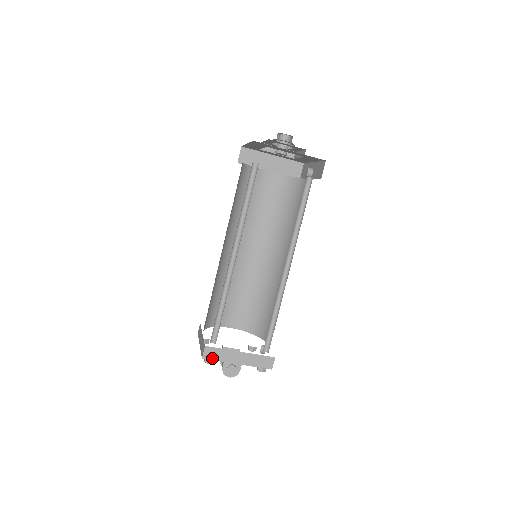
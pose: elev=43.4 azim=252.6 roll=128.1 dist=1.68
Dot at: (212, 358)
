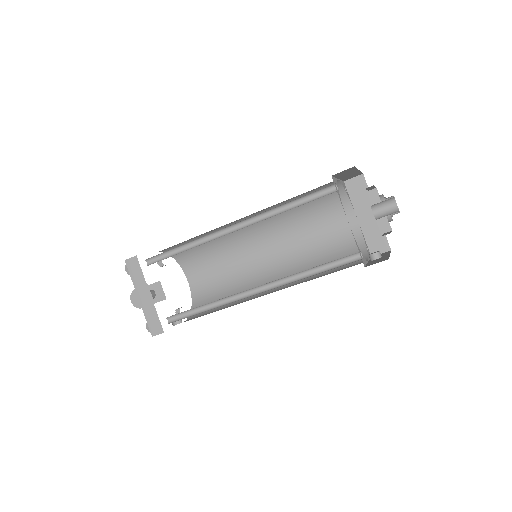
Dot at: (130, 270)
